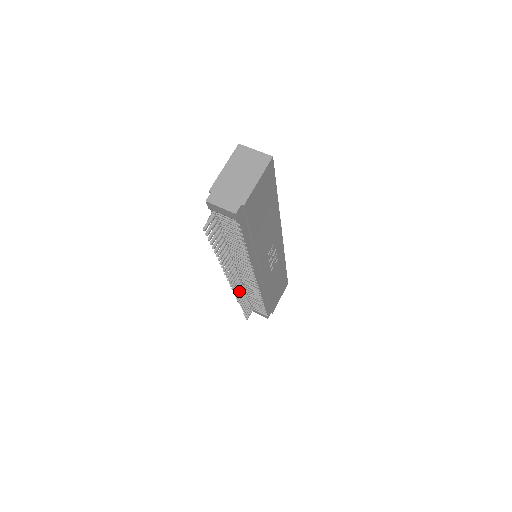
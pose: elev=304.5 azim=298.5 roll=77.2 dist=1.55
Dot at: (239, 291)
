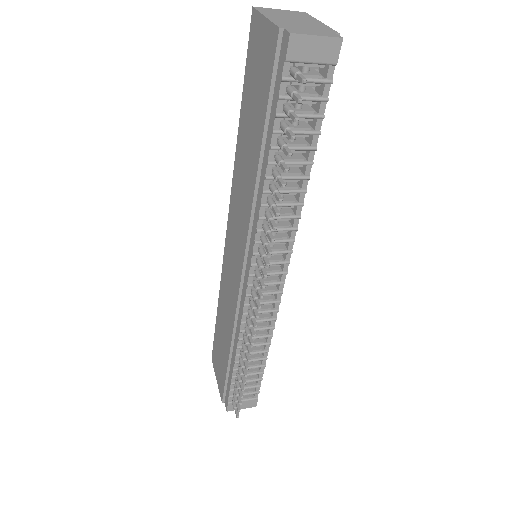
Dot at: (252, 327)
